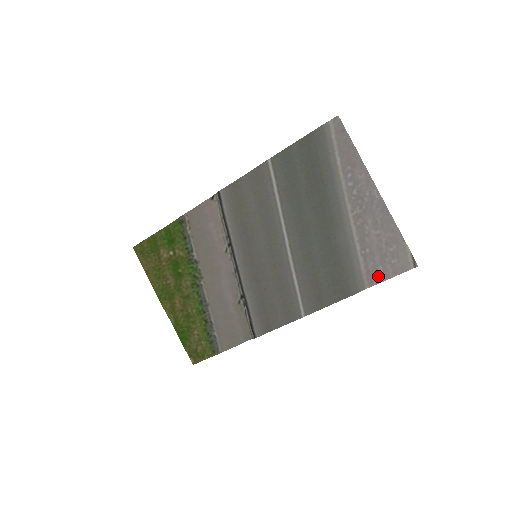
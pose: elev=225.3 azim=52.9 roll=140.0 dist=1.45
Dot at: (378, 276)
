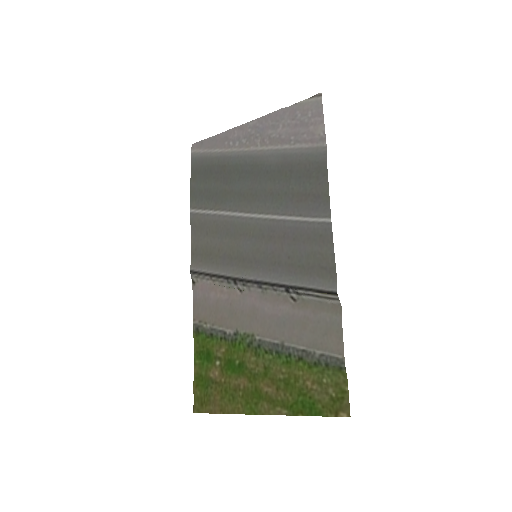
Dot at: (318, 132)
